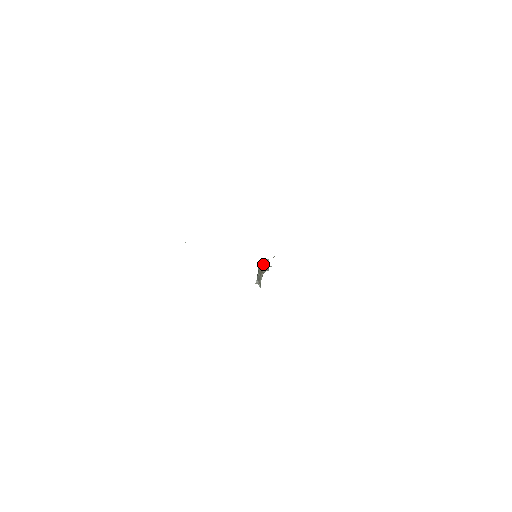
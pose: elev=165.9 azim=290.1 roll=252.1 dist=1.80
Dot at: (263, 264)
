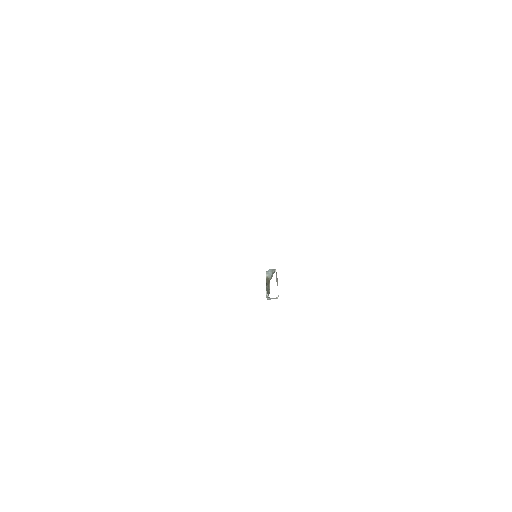
Dot at: (269, 273)
